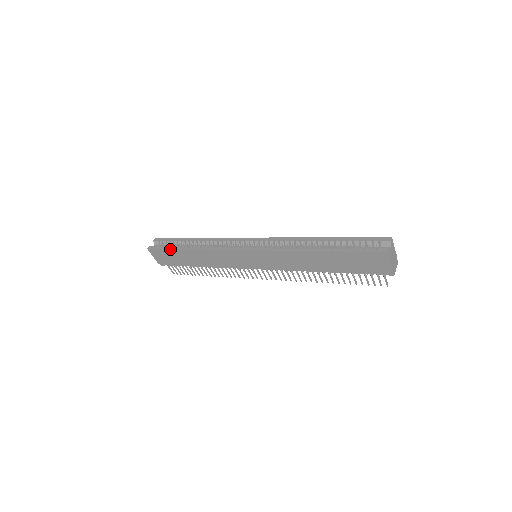
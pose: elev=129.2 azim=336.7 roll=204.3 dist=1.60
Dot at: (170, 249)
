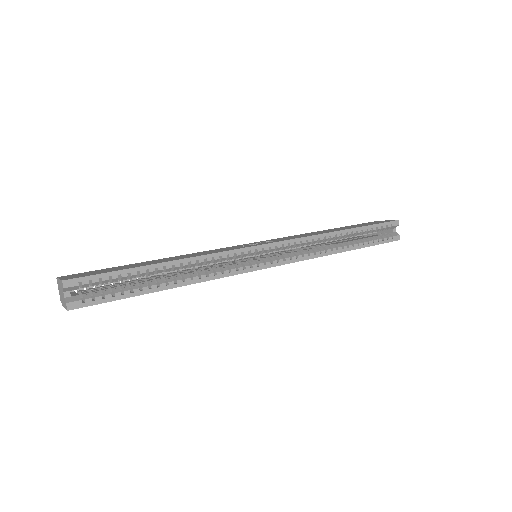
Dot at: (129, 297)
